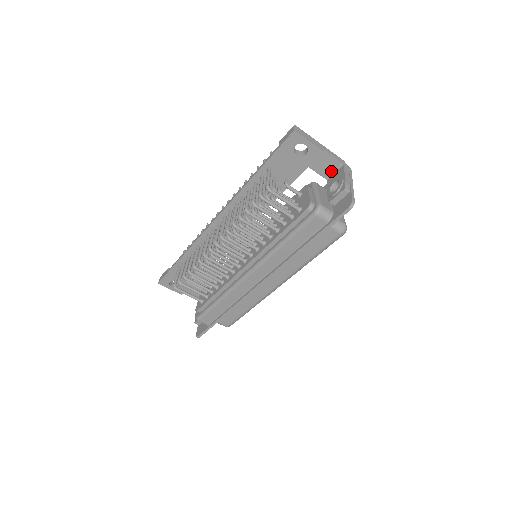
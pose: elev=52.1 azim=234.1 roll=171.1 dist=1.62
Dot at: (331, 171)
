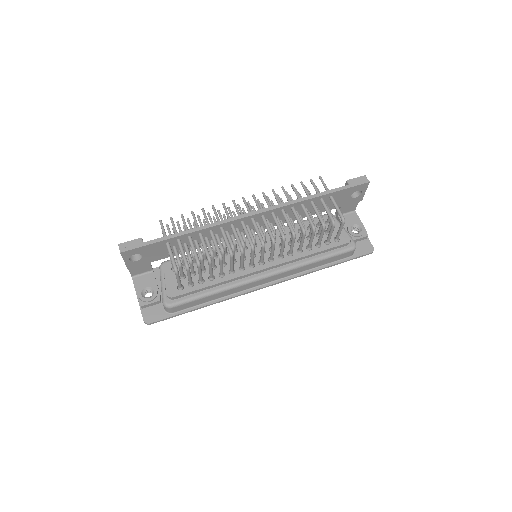
Dot at: (346, 212)
